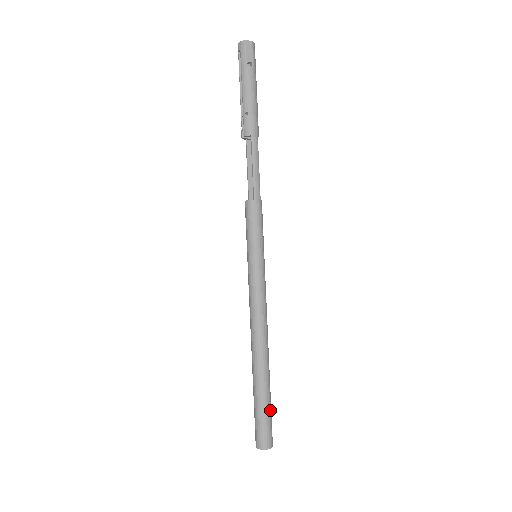
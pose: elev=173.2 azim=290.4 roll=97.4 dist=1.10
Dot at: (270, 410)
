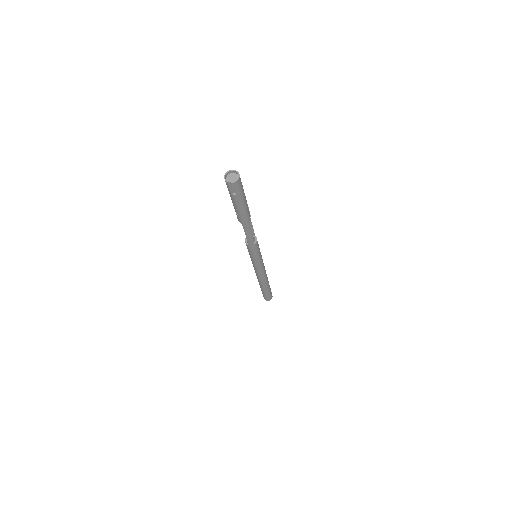
Dot at: (269, 293)
